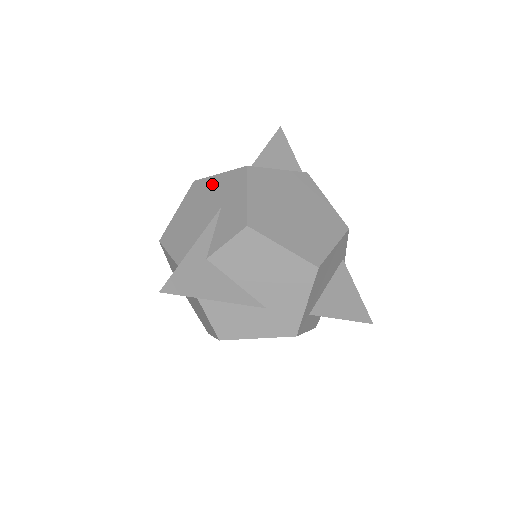
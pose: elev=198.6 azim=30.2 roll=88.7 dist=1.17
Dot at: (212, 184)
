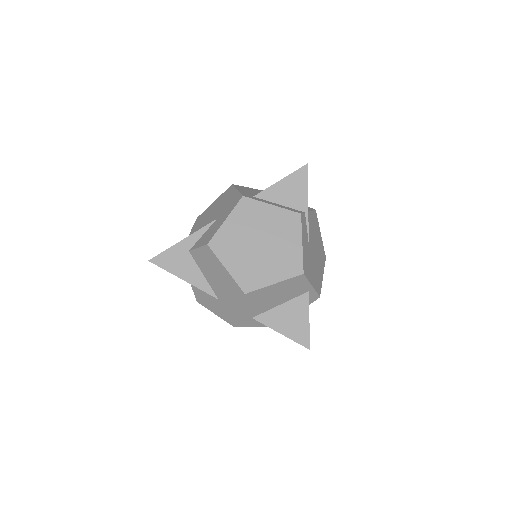
Dot at: (230, 195)
